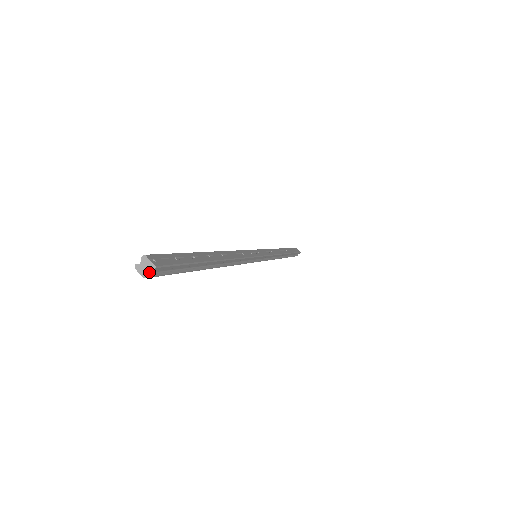
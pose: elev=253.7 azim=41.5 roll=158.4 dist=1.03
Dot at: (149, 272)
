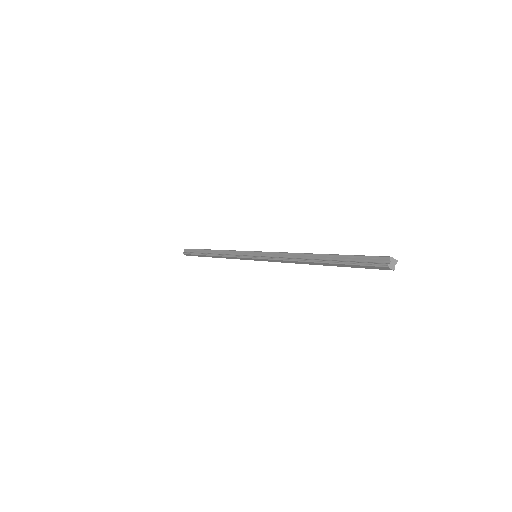
Dot at: (393, 266)
